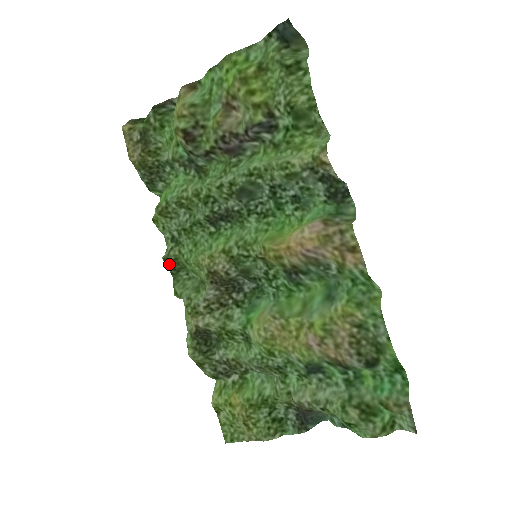
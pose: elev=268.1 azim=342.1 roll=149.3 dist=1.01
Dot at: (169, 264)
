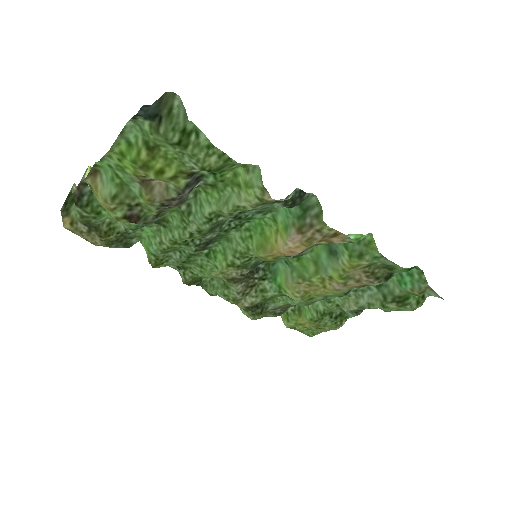
Dot at: (191, 283)
